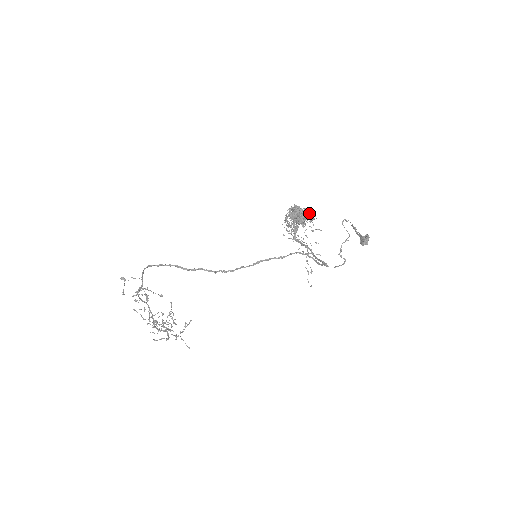
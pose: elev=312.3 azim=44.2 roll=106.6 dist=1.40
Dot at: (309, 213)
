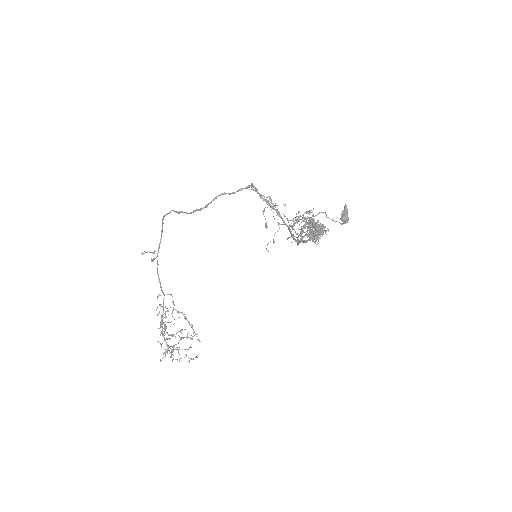
Dot at: occluded
